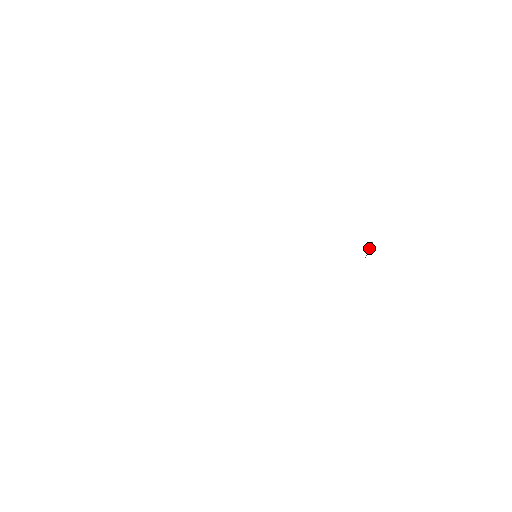
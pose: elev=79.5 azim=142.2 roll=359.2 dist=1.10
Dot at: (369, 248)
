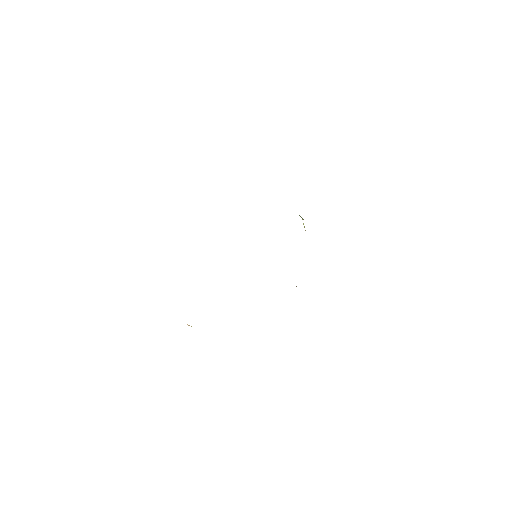
Dot at: occluded
